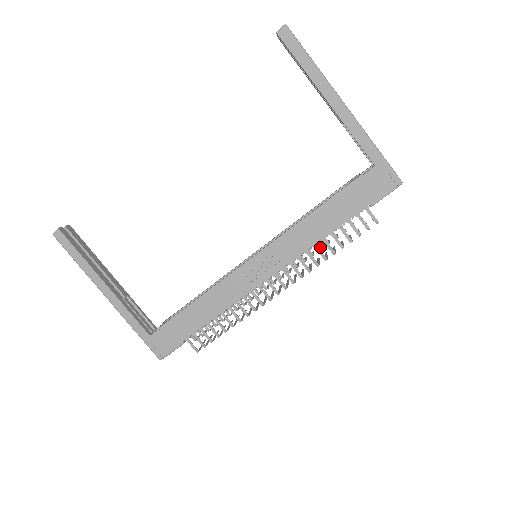
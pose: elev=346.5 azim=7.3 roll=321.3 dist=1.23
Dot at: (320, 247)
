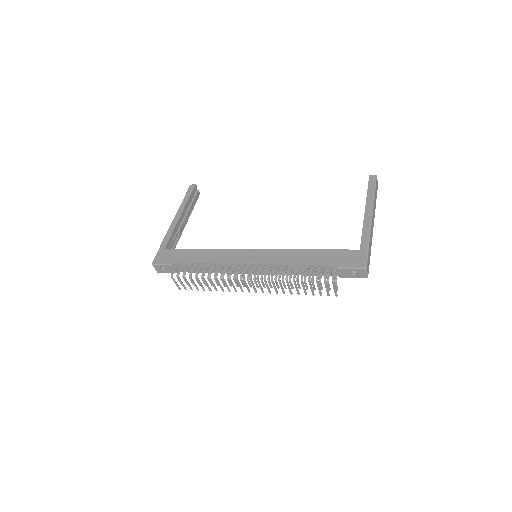
Dot at: occluded
